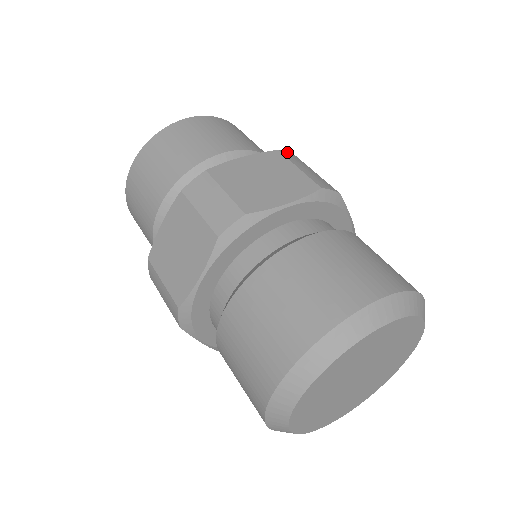
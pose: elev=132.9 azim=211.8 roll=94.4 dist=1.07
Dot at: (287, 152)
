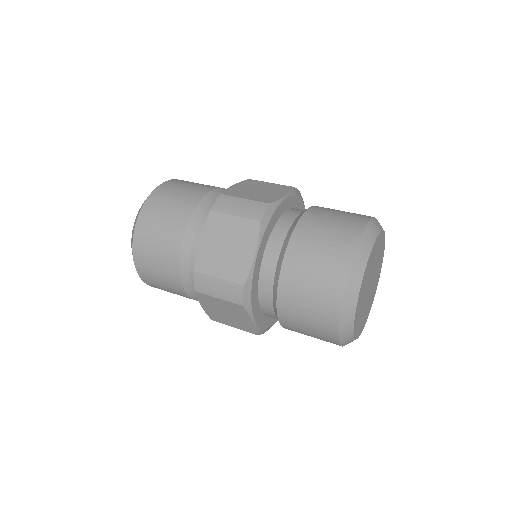
Dot at: occluded
